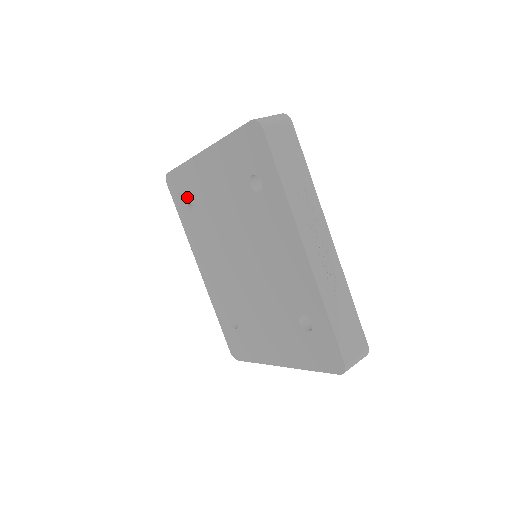
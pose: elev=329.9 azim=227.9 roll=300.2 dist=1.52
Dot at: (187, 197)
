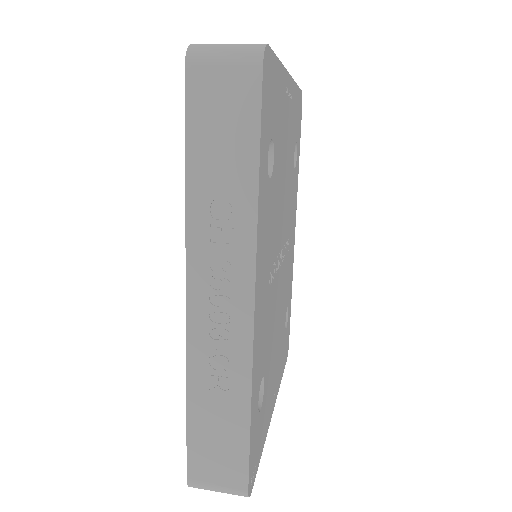
Dot at: occluded
